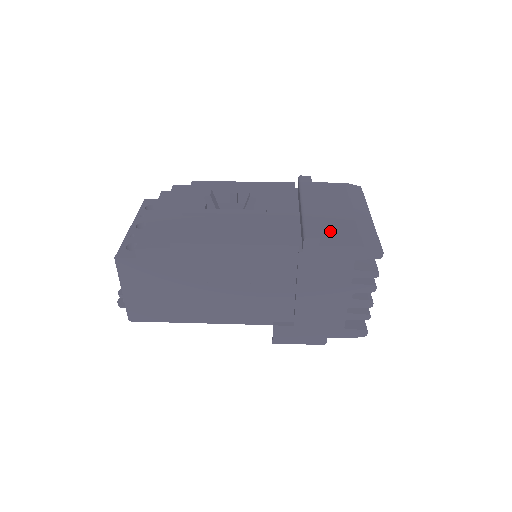
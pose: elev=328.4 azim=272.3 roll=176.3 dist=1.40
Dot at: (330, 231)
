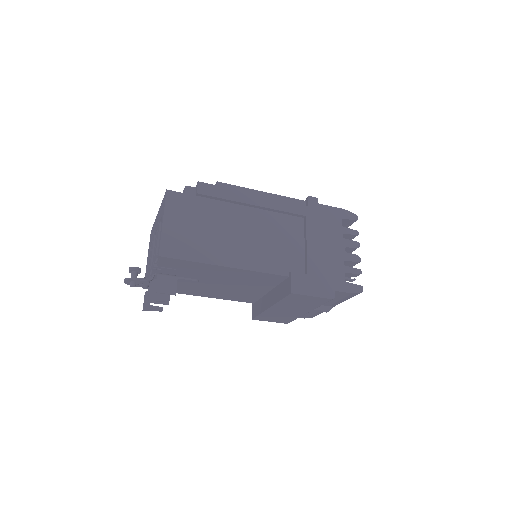
Dot at: occluded
